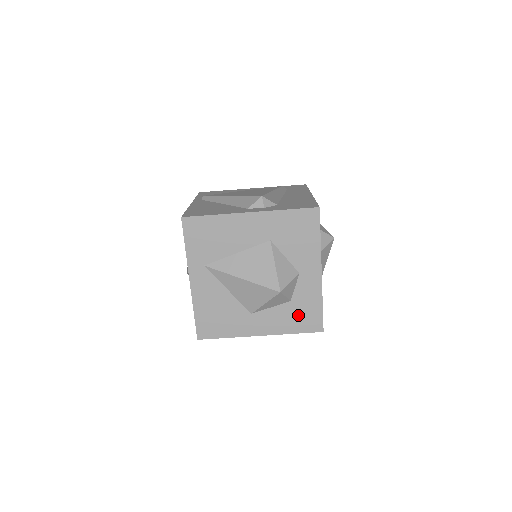
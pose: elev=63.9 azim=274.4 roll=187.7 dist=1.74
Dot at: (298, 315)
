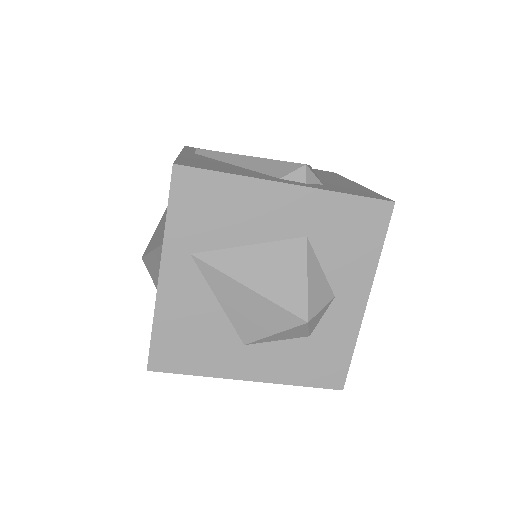
Dot at: (314, 359)
